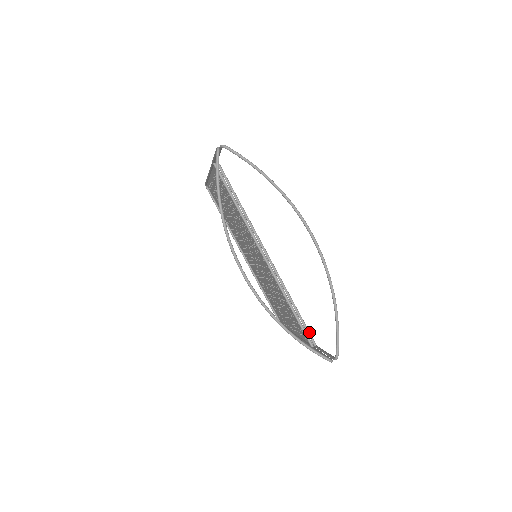
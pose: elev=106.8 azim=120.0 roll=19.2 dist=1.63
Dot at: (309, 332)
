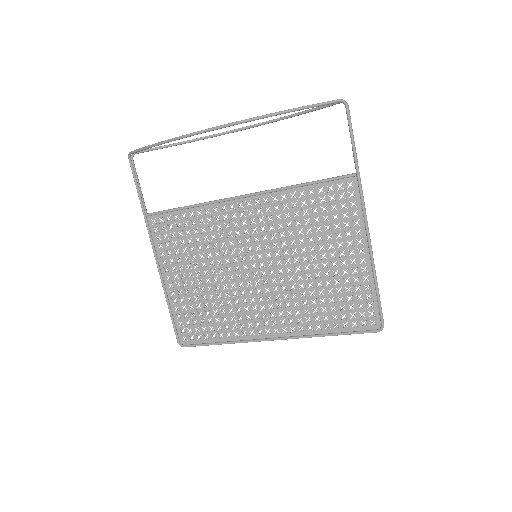
Dot at: (339, 177)
